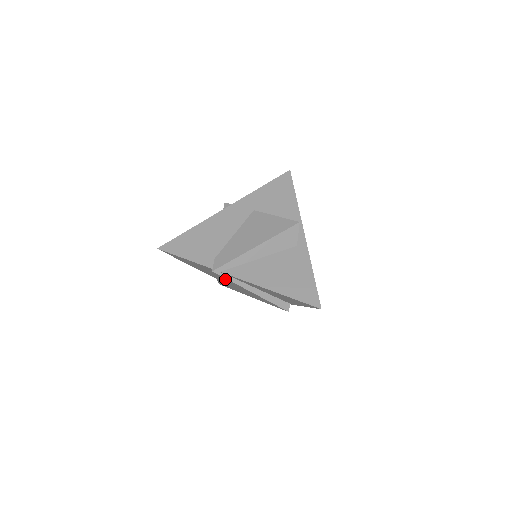
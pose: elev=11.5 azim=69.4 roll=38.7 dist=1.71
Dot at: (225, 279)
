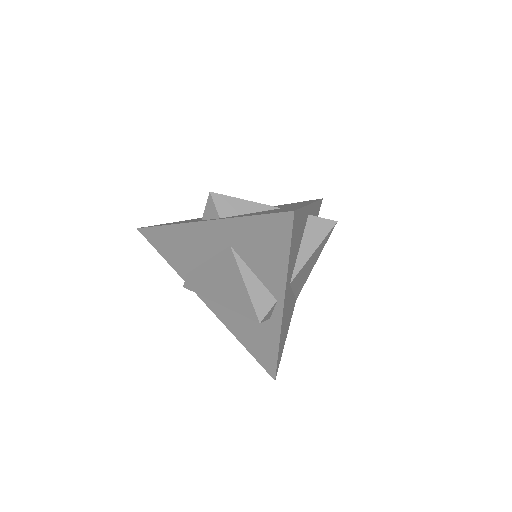
Dot at: occluded
